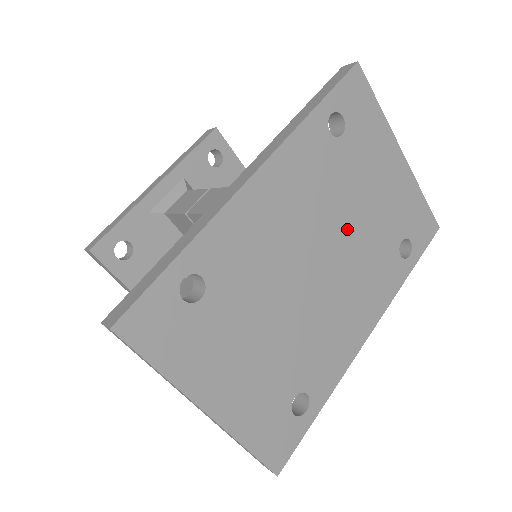
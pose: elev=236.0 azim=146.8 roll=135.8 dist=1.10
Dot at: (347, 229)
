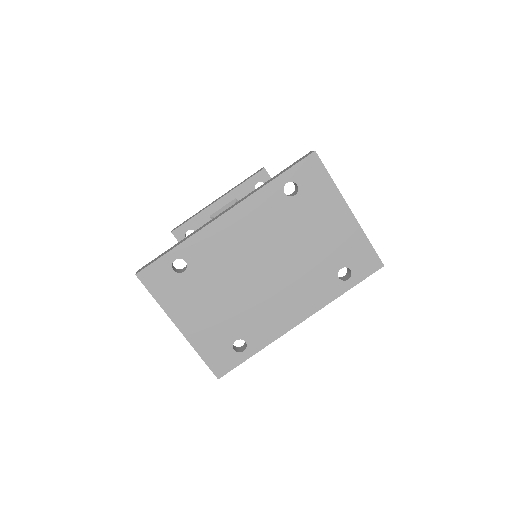
Dot at: (291, 253)
